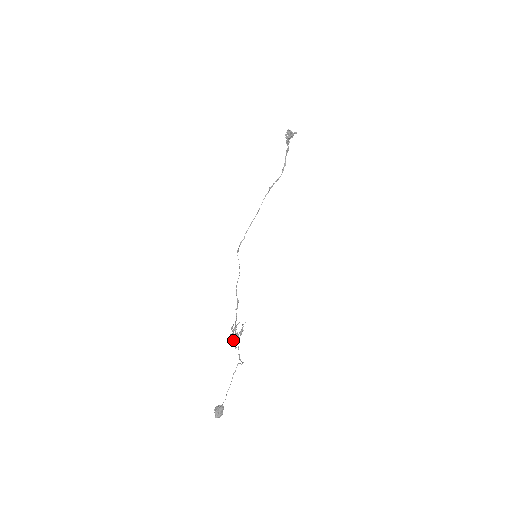
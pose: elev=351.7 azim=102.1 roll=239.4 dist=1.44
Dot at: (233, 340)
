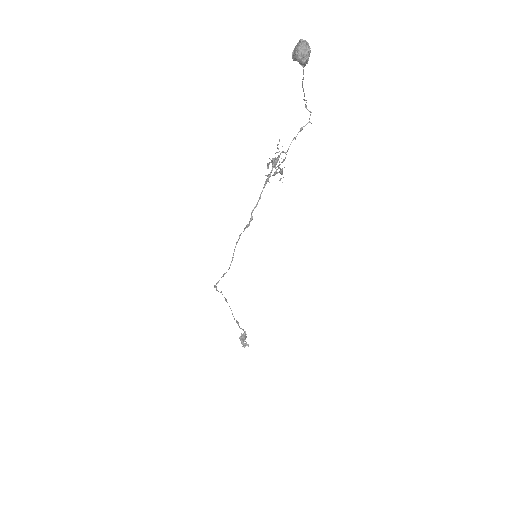
Dot at: (278, 149)
